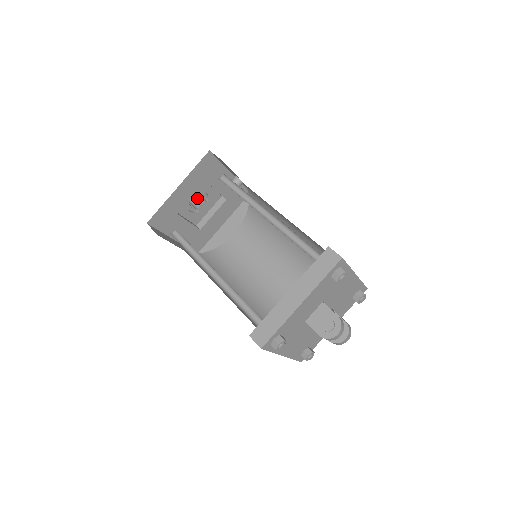
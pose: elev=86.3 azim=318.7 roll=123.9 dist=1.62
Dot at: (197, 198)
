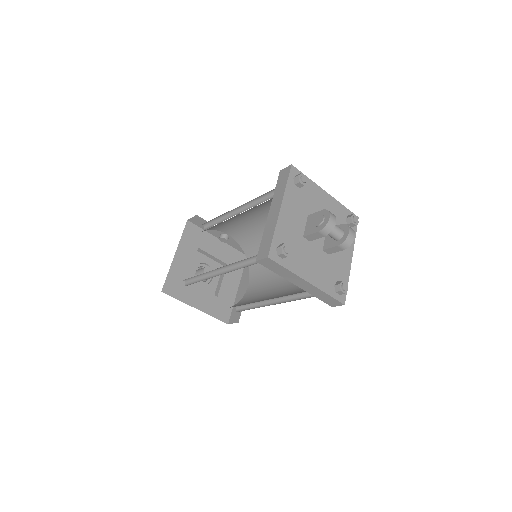
Dot at: (200, 269)
